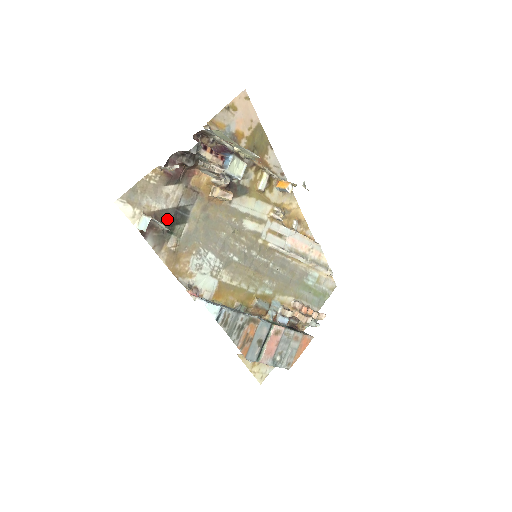
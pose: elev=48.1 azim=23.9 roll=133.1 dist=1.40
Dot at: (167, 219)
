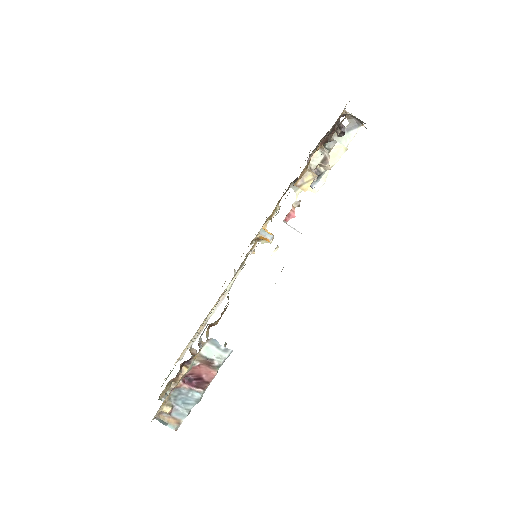
Dot at: occluded
